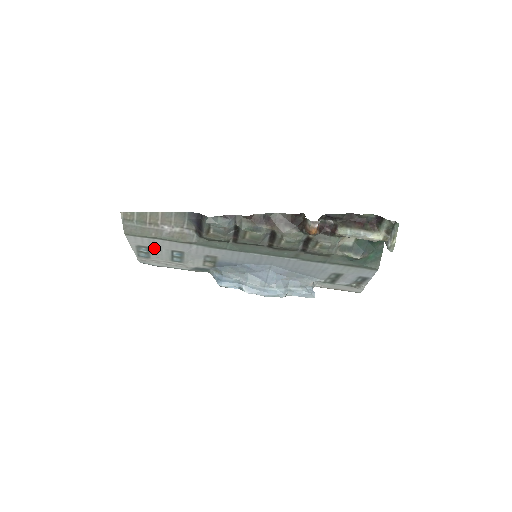
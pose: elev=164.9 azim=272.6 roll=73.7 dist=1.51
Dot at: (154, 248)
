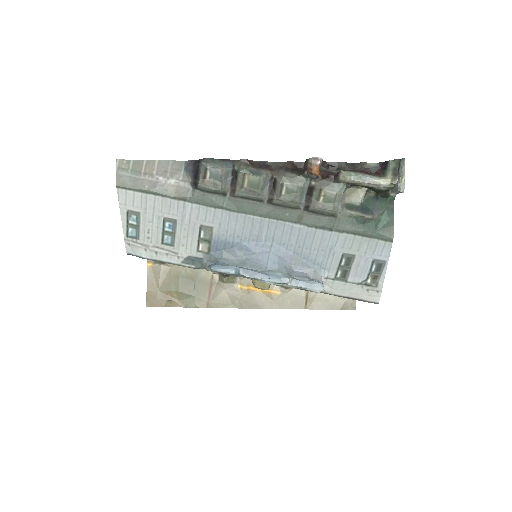
Dot at: (145, 215)
